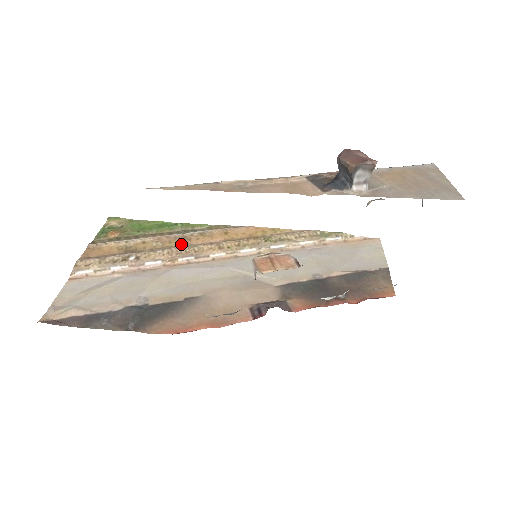
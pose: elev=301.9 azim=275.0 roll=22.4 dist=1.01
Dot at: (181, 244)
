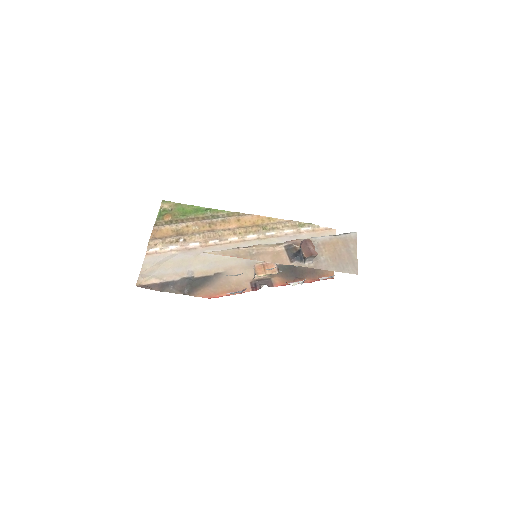
Dot at: (210, 229)
